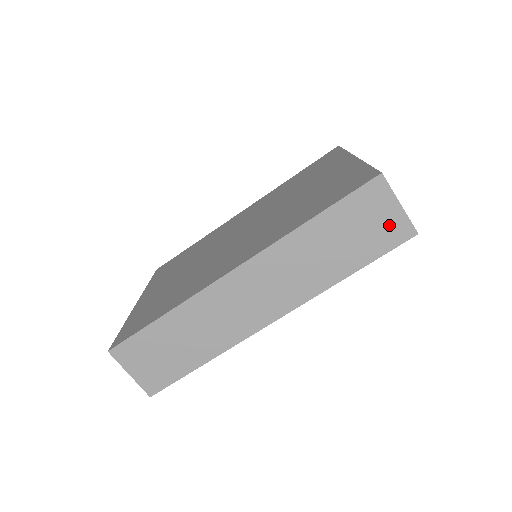
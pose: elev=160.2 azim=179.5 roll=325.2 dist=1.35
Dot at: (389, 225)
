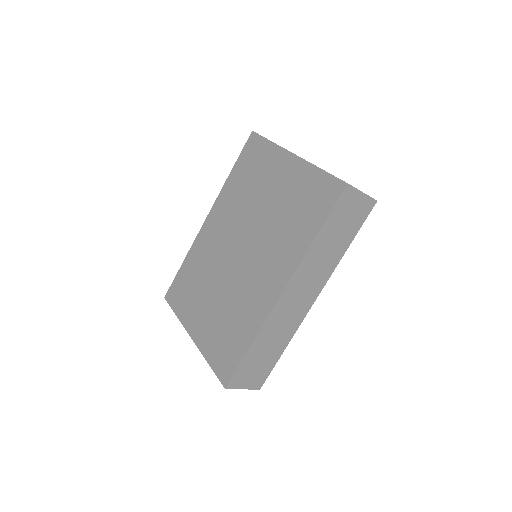
Dot at: (360, 208)
